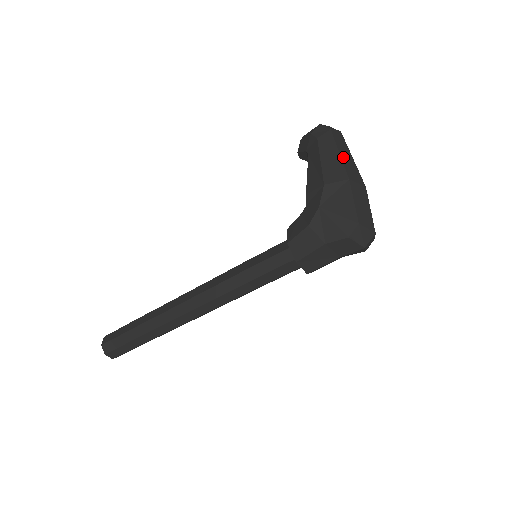
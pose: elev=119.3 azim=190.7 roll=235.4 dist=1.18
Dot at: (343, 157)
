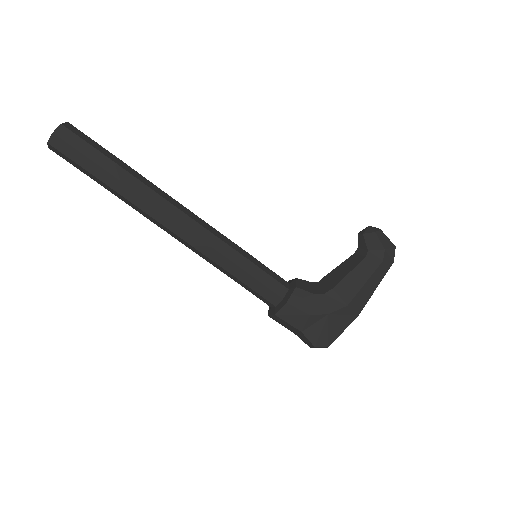
Dot at: occluded
